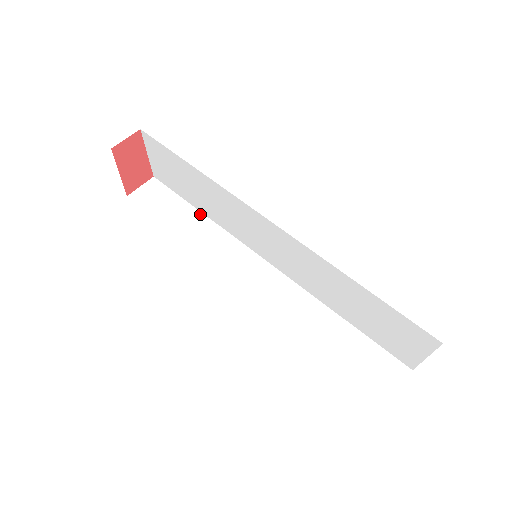
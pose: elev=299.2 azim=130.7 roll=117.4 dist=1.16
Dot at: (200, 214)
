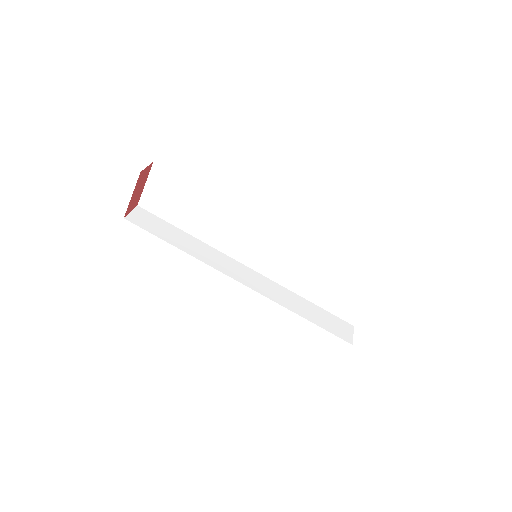
Dot at: (187, 234)
